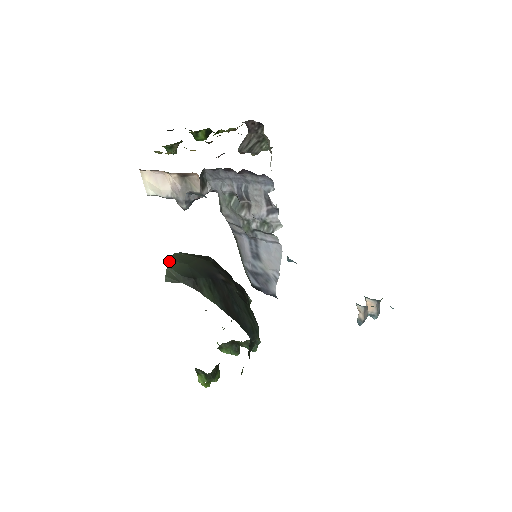
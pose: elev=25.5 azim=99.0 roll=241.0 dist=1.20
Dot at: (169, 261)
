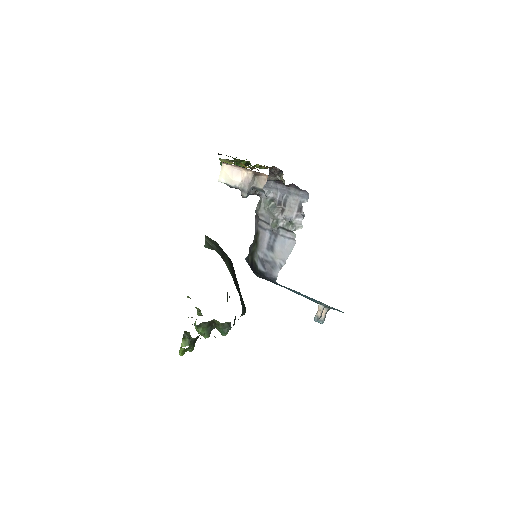
Dot at: (206, 236)
